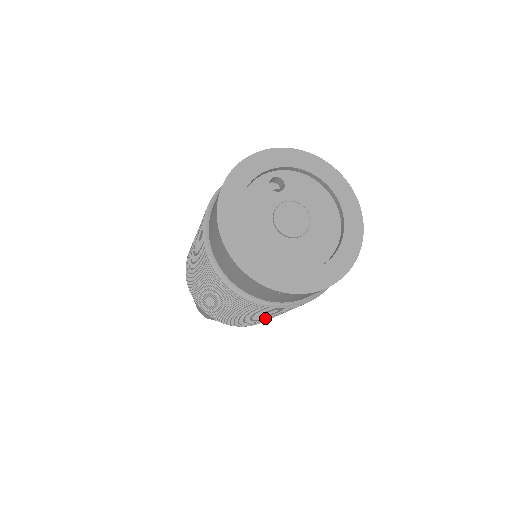
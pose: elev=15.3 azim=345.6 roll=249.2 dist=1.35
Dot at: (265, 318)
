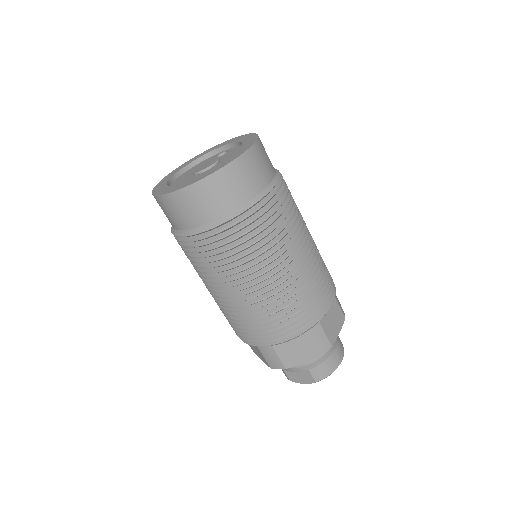
Dot at: (218, 292)
